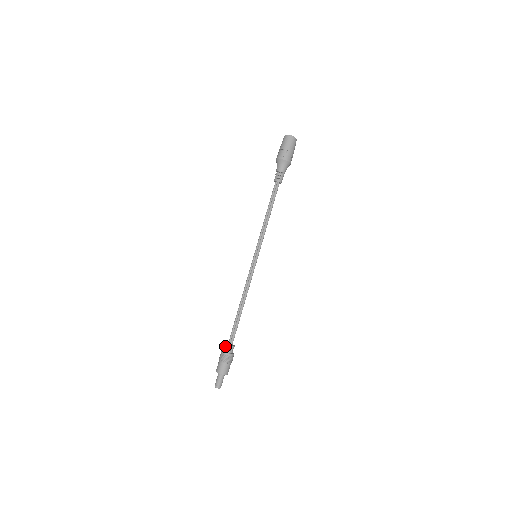
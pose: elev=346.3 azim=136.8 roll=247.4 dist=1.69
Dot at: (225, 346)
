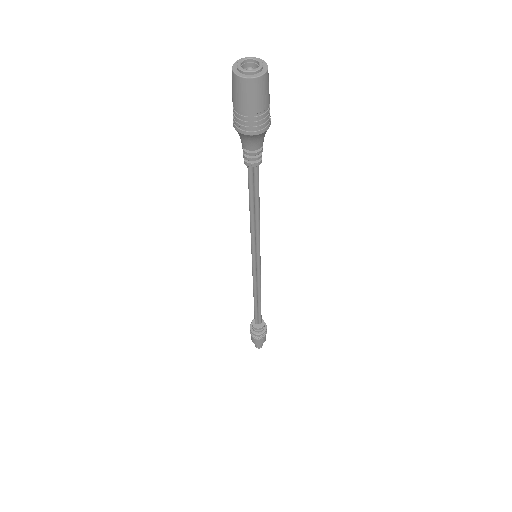
Dot at: (258, 330)
